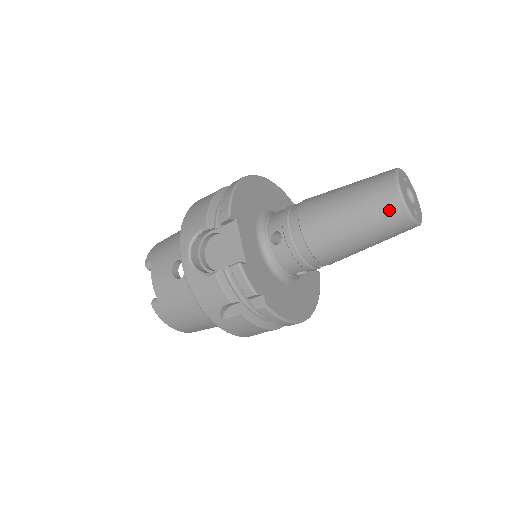
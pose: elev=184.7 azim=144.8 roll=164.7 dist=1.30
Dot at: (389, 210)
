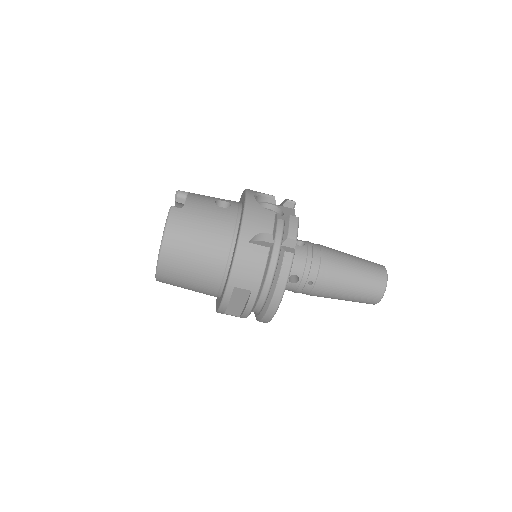
Dot at: (378, 272)
